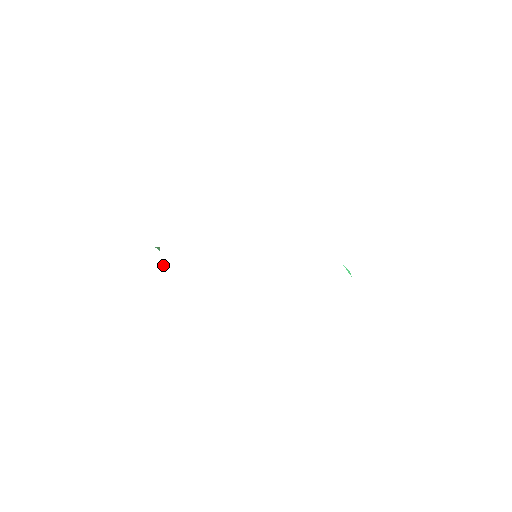
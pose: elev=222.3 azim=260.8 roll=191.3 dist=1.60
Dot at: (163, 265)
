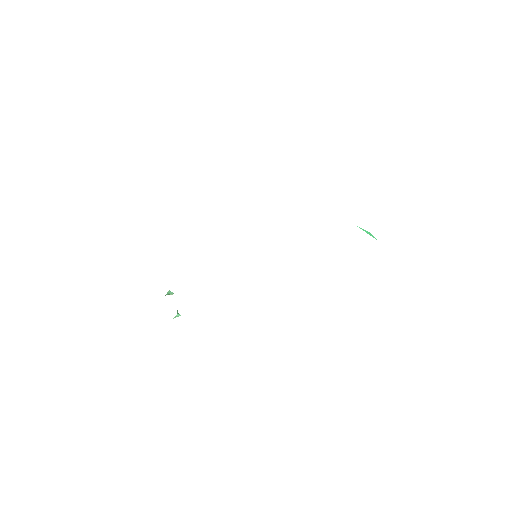
Dot at: occluded
